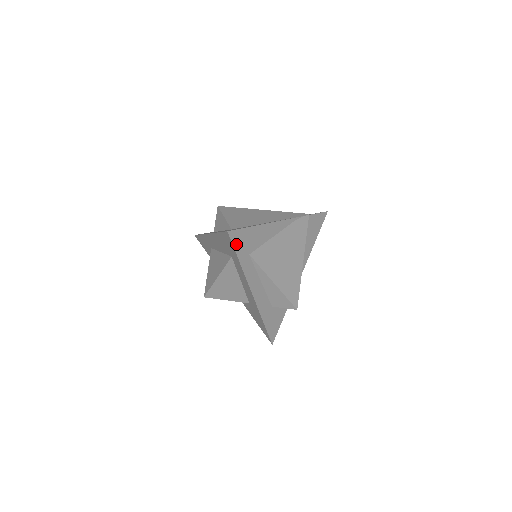
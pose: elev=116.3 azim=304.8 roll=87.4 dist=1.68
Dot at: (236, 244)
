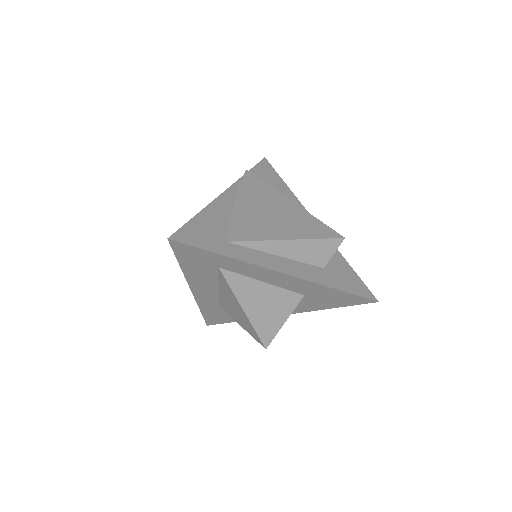
Dot at: (196, 243)
